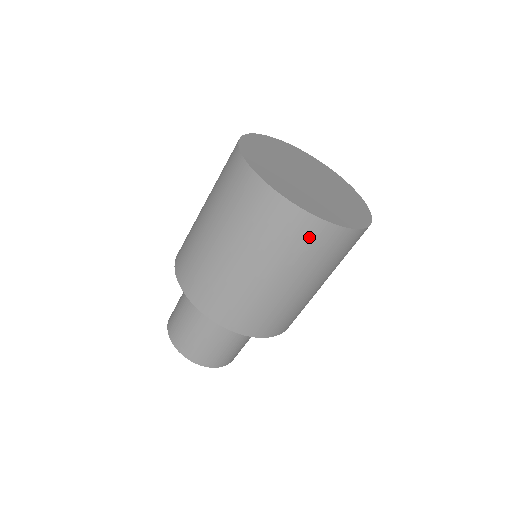
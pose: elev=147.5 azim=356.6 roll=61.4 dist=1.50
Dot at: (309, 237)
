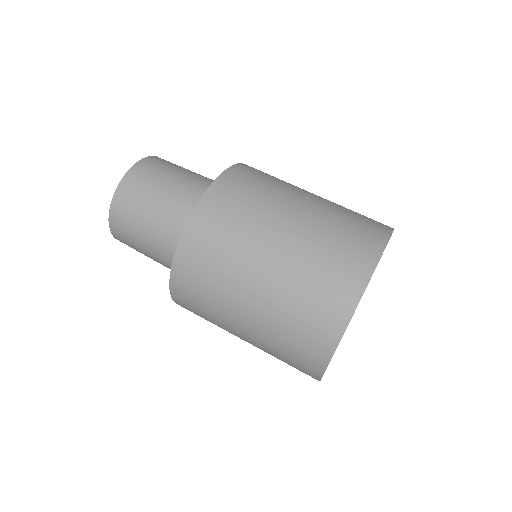
Dot at: (299, 370)
